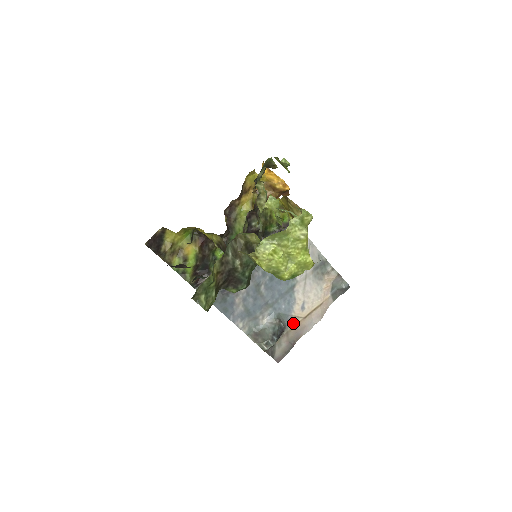
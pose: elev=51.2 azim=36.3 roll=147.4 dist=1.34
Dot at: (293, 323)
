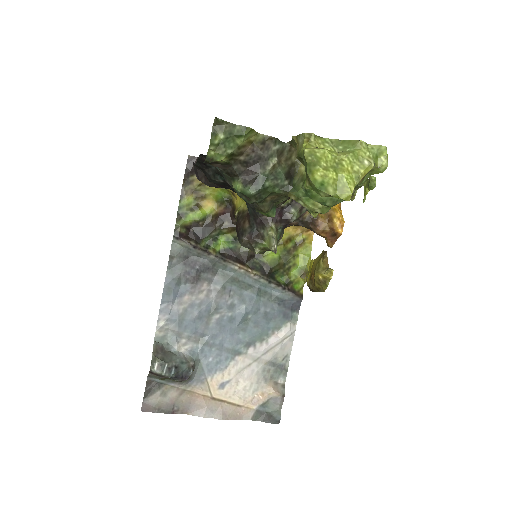
Dot at: (199, 388)
